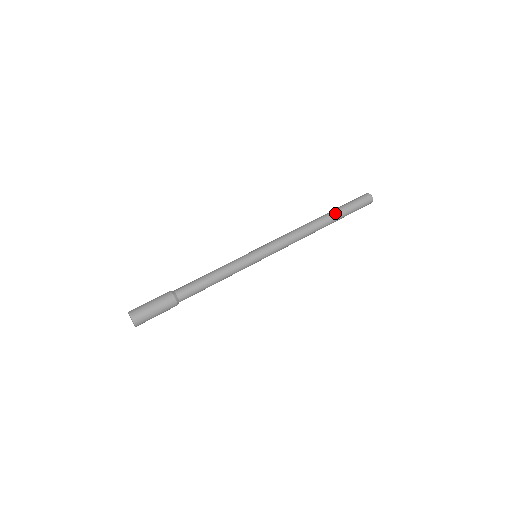
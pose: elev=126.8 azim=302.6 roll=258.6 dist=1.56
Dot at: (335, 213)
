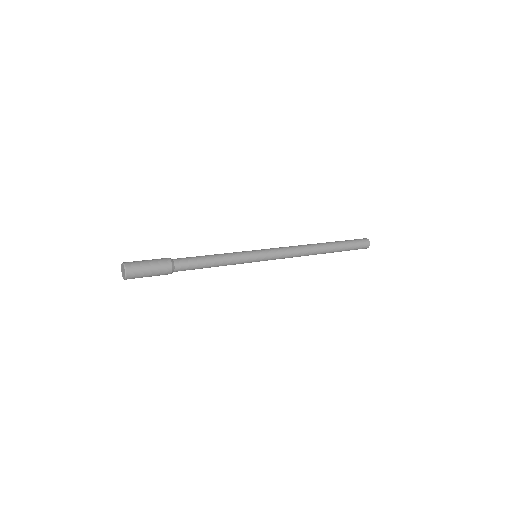
Dot at: occluded
